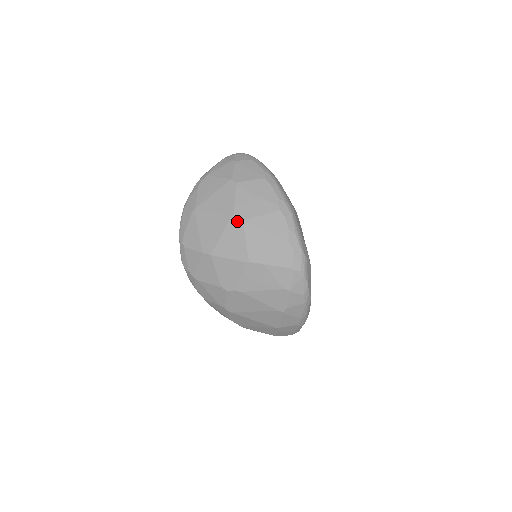
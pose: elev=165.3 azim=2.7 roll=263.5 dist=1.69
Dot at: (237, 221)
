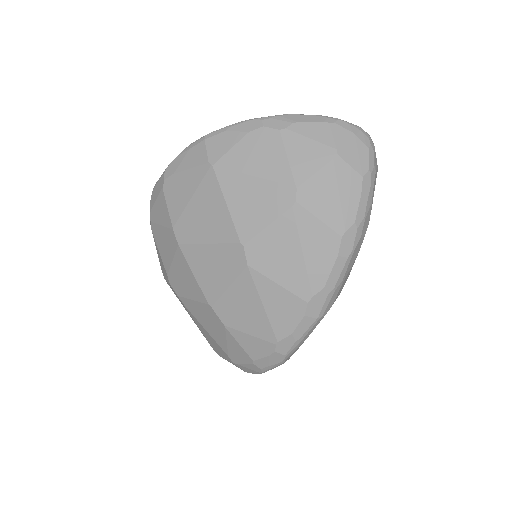
Dot at: (241, 256)
